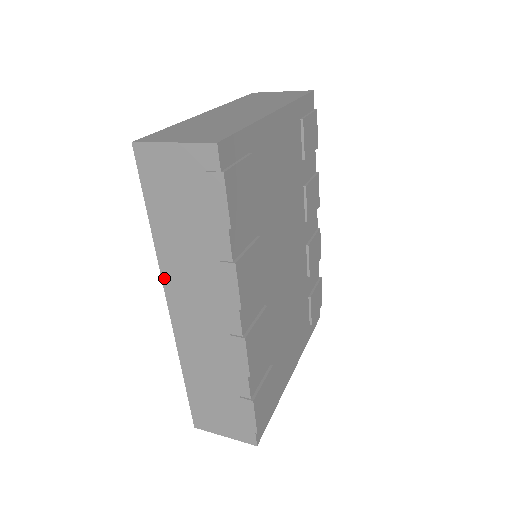
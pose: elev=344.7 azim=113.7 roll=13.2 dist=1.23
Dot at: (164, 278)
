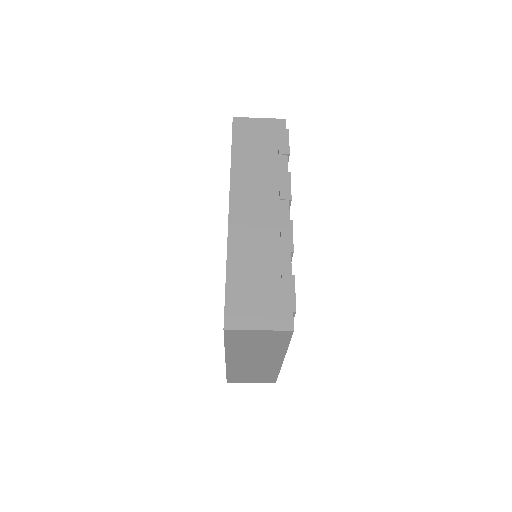
Dot at: (232, 186)
